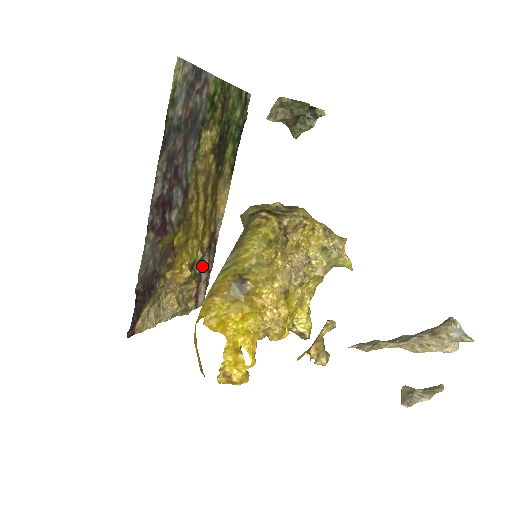
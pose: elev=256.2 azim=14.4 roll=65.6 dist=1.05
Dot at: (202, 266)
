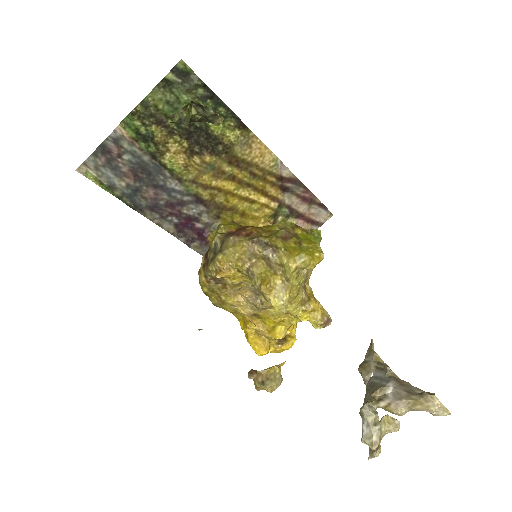
Dot at: (290, 205)
